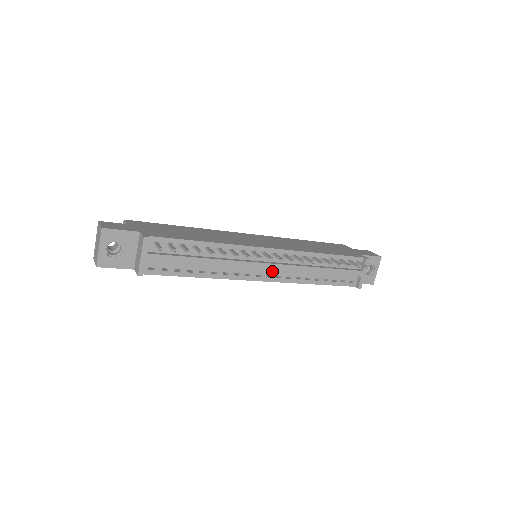
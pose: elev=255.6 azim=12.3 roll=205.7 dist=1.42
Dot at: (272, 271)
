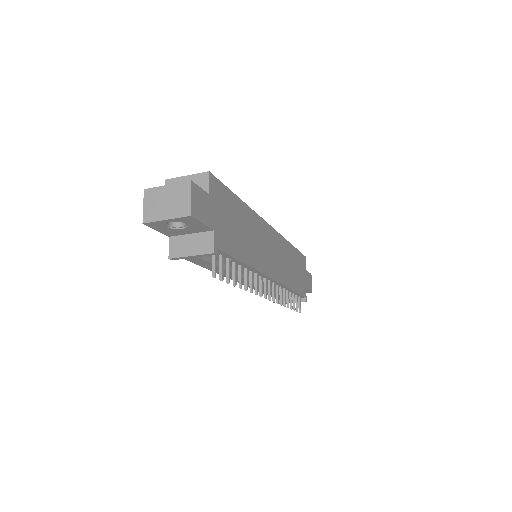
Dot at: occluded
